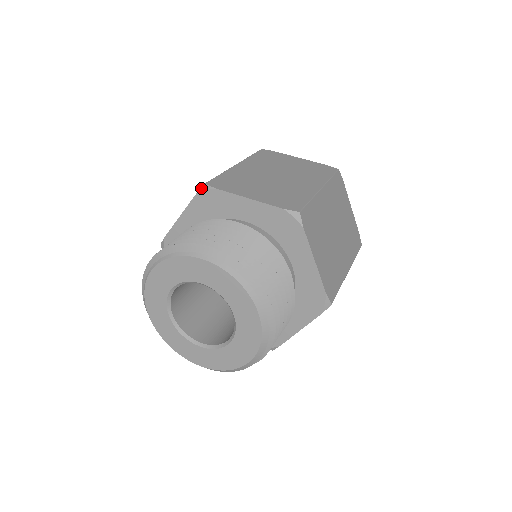
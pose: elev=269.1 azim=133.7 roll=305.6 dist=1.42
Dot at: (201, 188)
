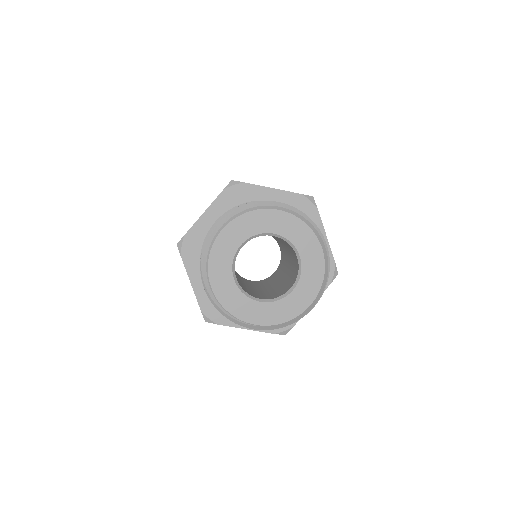
Dot at: (229, 184)
